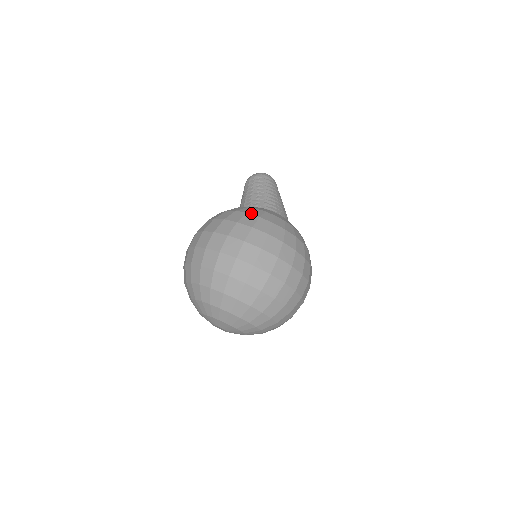
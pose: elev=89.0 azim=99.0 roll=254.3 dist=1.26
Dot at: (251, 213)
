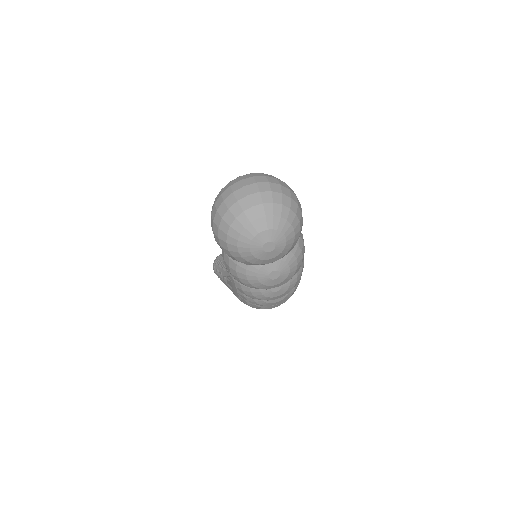
Dot at: occluded
